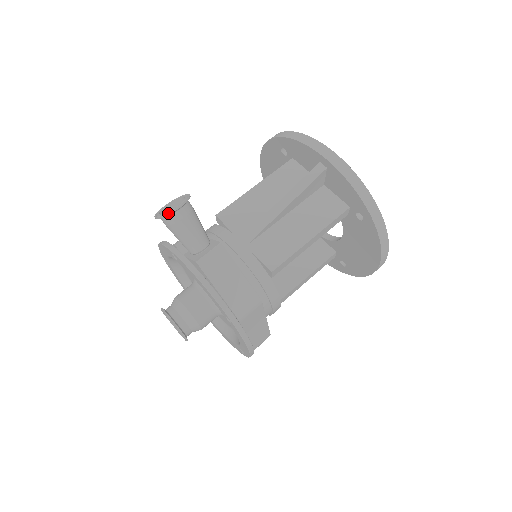
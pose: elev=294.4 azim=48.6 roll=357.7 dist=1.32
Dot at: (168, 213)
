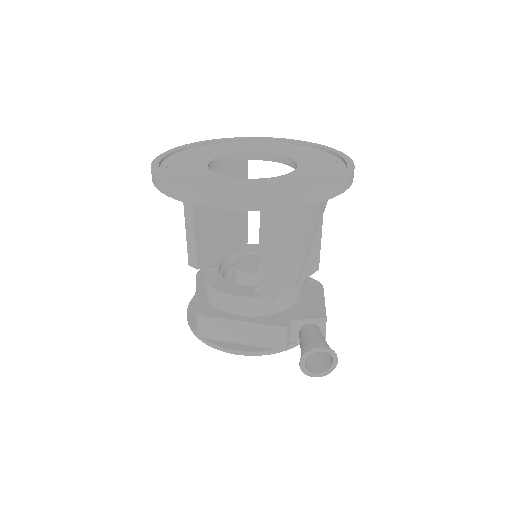
Dot at: occluded
